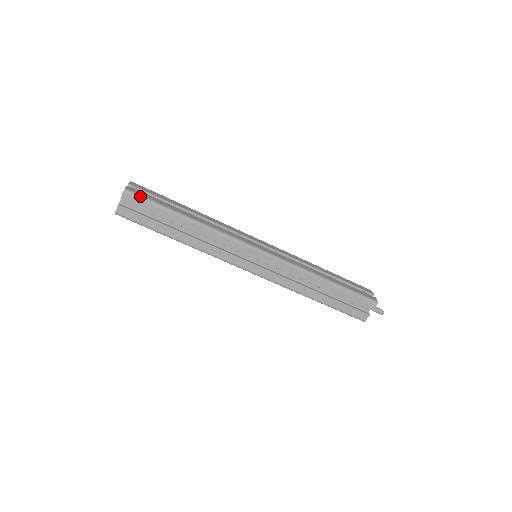
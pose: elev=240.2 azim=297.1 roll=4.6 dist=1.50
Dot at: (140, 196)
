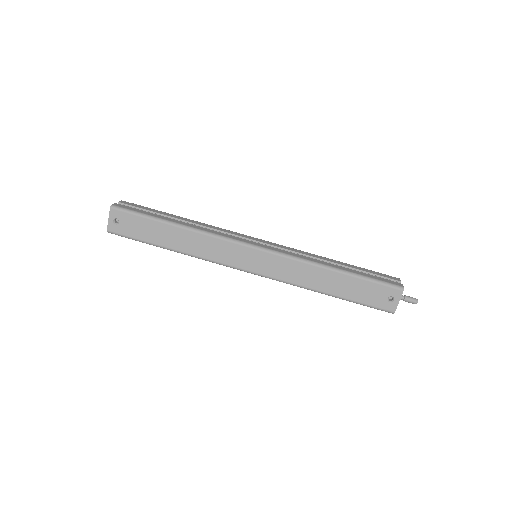
Dot at: (137, 205)
